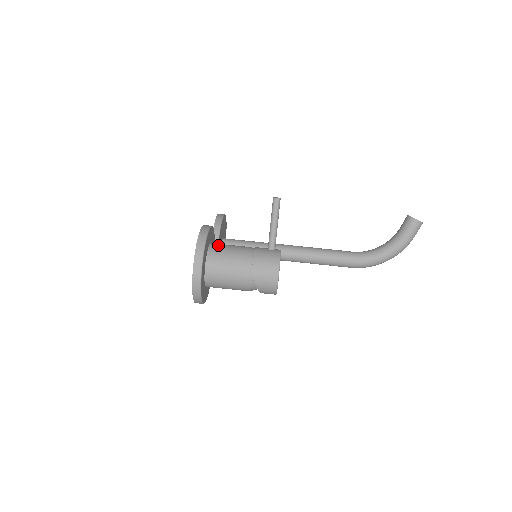
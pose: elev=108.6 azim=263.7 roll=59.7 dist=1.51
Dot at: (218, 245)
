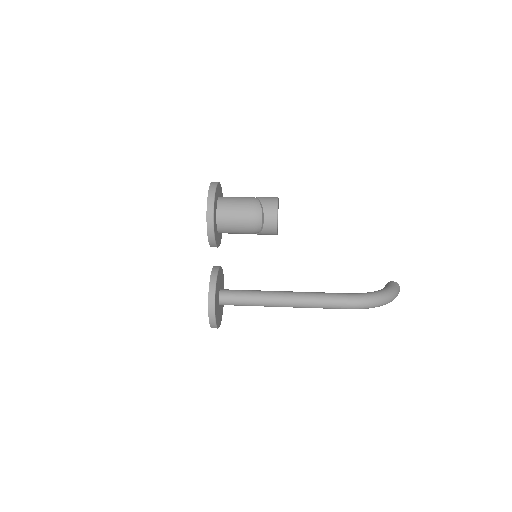
Dot at: occluded
